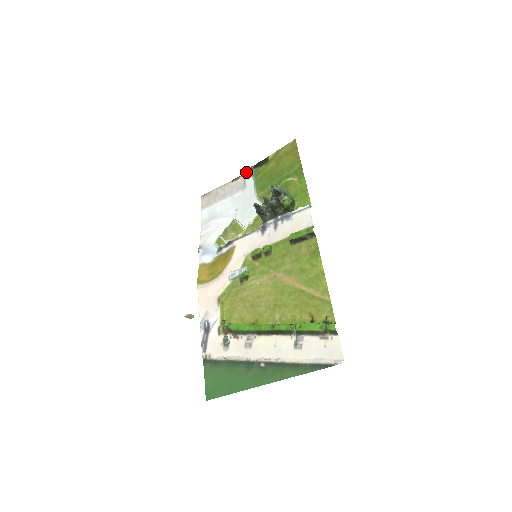
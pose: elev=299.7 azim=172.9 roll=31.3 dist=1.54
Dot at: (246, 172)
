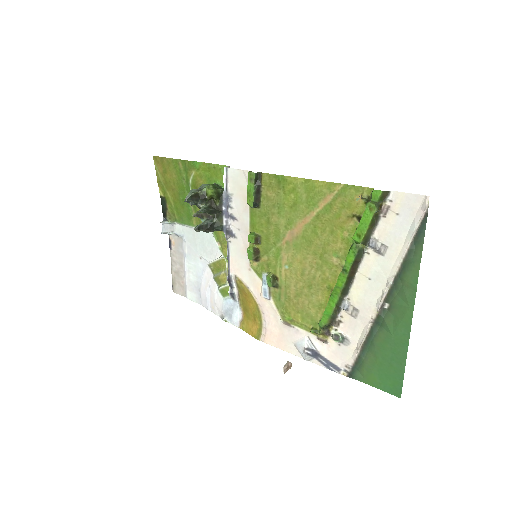
Dot at: (166, 228)
